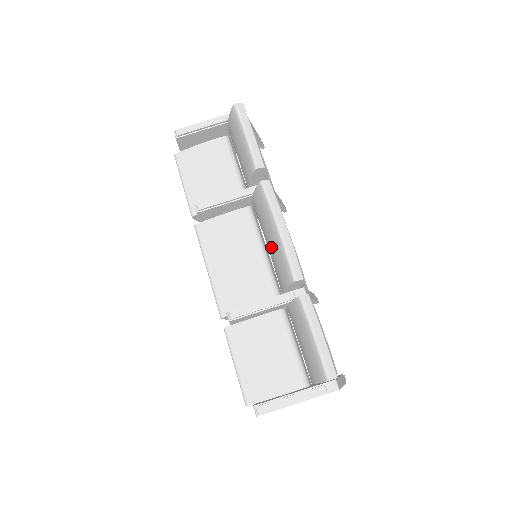
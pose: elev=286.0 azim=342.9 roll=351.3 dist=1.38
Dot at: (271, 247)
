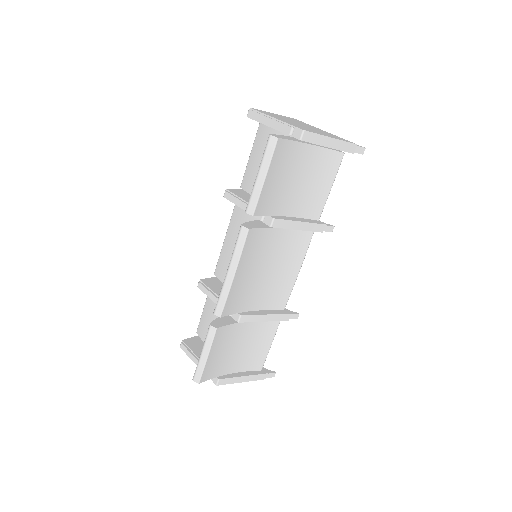
Dot at: occluded
